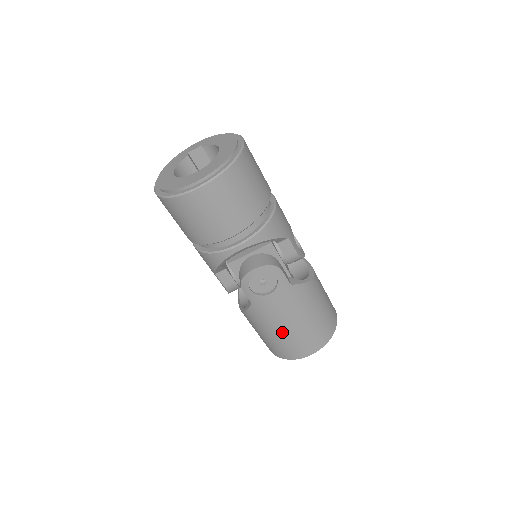
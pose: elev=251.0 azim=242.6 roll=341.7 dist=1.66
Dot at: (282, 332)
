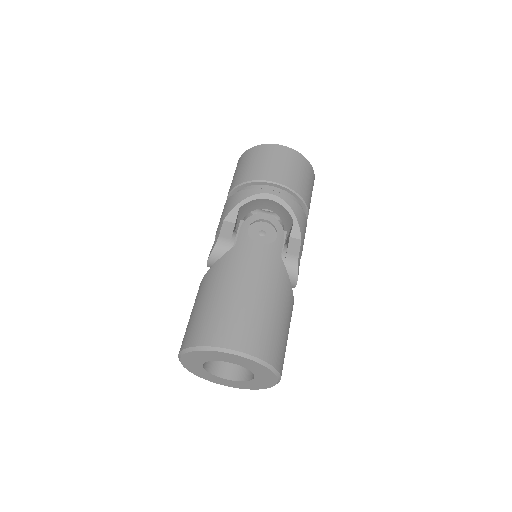
Dot at: (234, 294)
